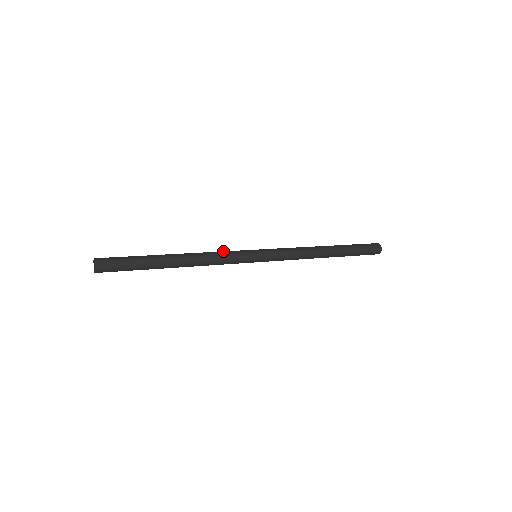
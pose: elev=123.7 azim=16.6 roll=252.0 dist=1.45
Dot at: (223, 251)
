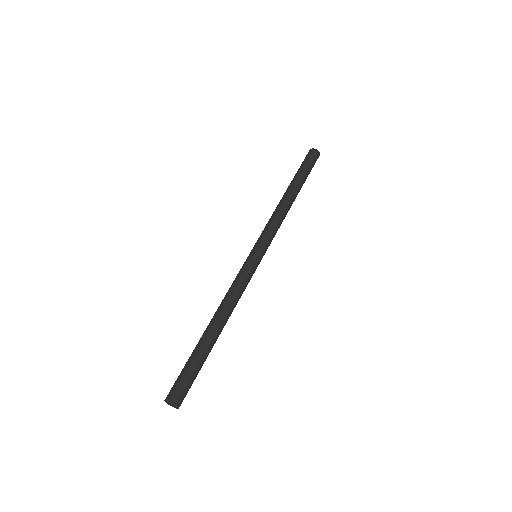
Dot at: (236, 280)
